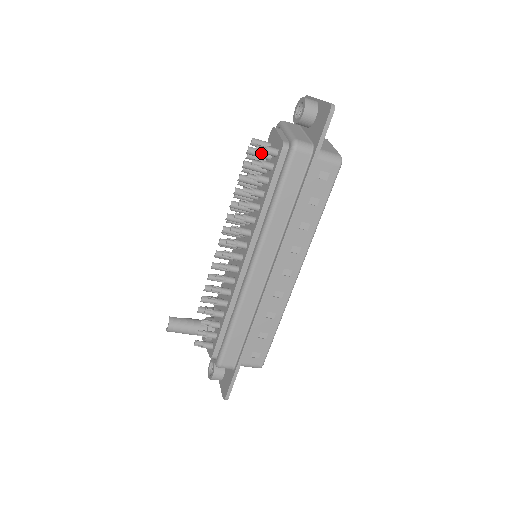
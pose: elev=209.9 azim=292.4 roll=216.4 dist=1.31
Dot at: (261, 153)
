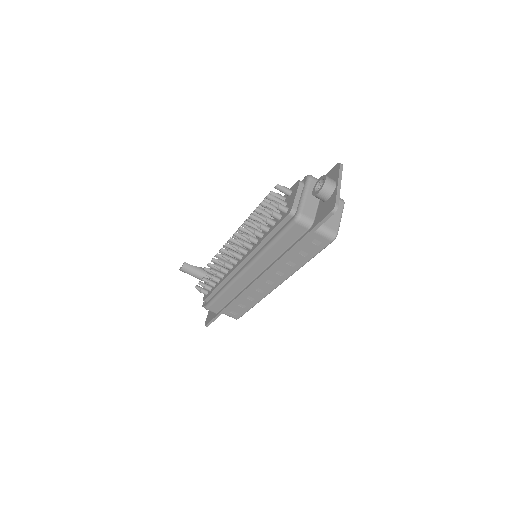
Dot at: occluded
